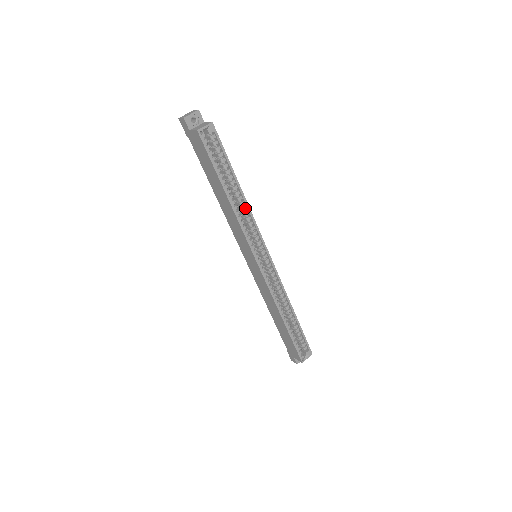
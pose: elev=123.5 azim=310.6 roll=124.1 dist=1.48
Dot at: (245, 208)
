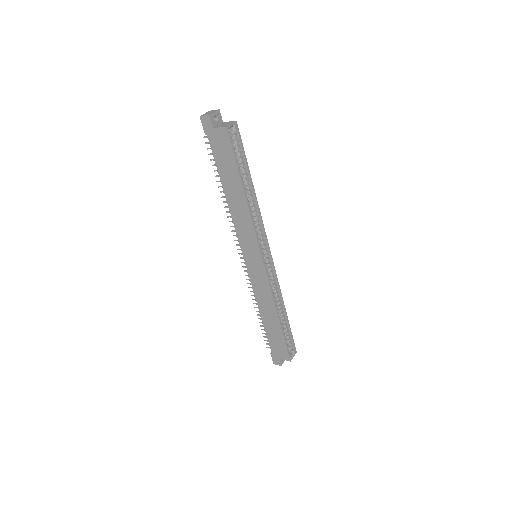
Dot at: (255, 207)
